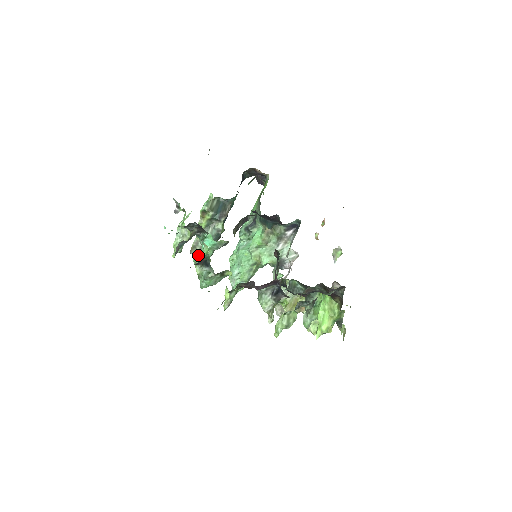
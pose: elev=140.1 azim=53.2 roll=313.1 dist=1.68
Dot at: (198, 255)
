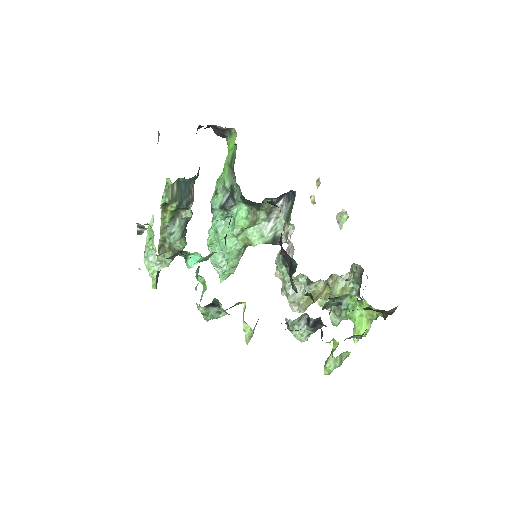
Dot at: (169, 253)
